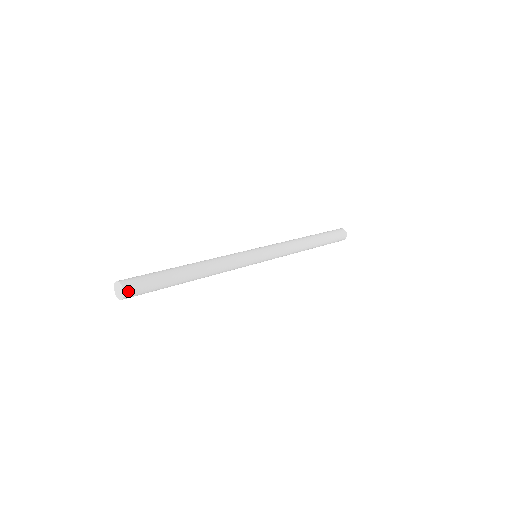
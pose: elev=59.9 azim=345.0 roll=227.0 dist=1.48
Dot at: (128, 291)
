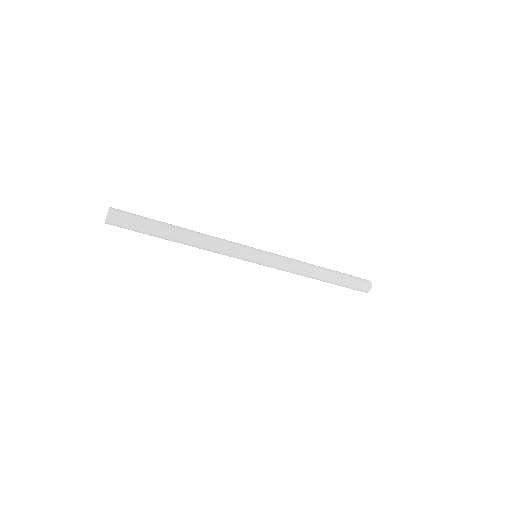
Dot at: (111, 222)
